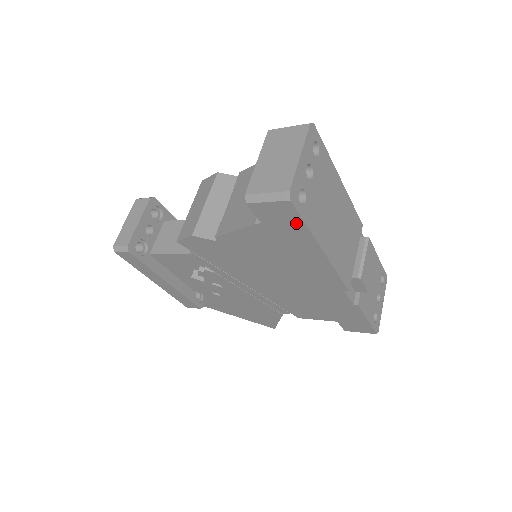
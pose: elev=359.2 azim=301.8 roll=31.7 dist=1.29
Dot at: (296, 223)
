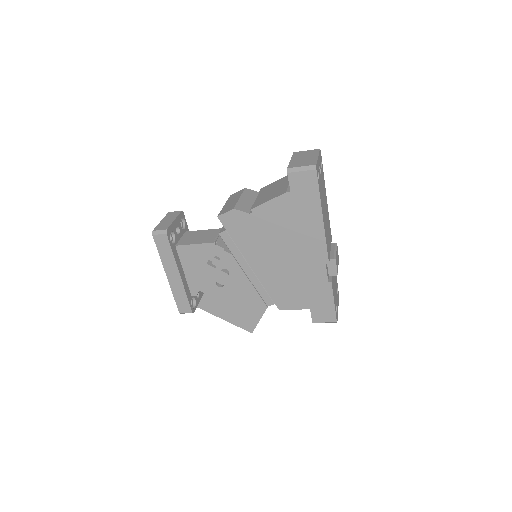
Dot at: (313, 190)
